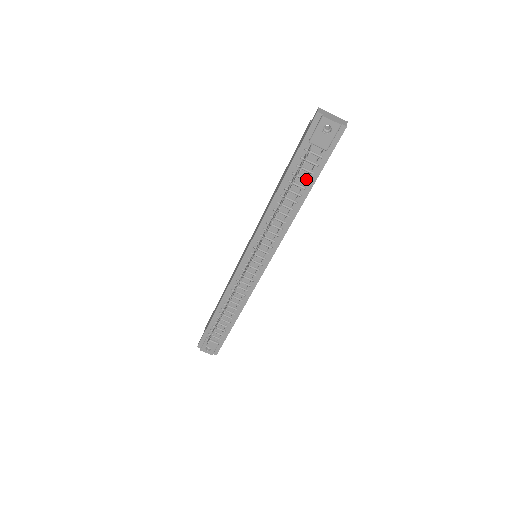
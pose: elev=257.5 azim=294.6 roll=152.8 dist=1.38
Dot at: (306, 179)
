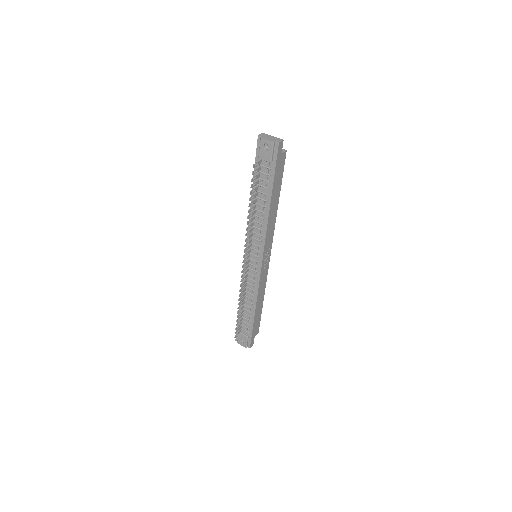
Dot at: (265, 187)
